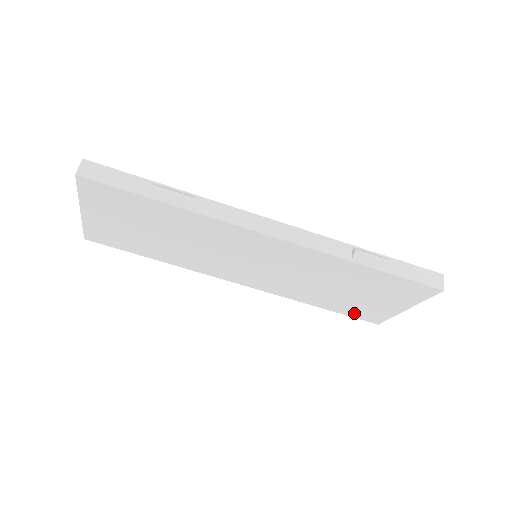
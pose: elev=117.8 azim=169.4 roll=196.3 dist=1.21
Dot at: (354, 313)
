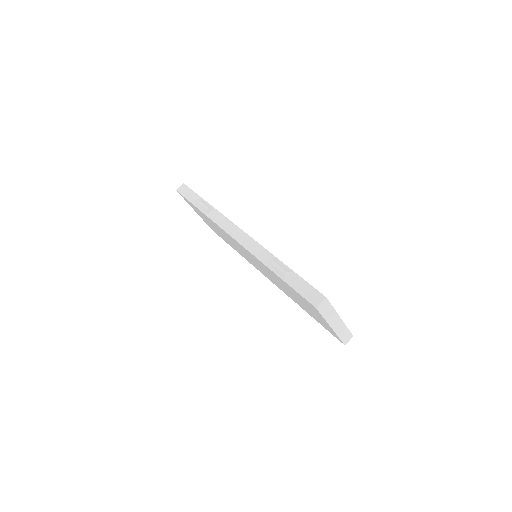
Dot at: (323, 325)
